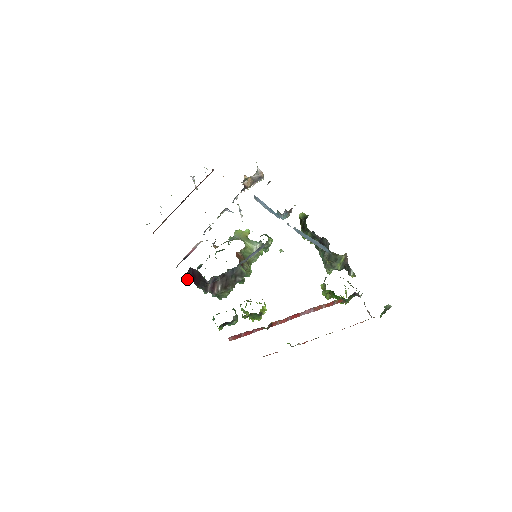
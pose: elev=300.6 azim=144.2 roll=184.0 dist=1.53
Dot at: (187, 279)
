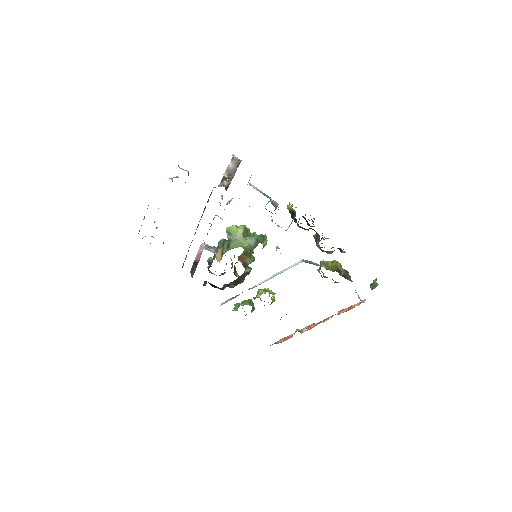
Dot at: (204, 284)
